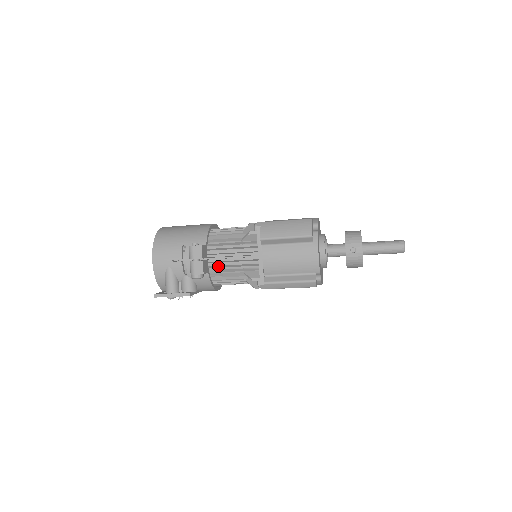
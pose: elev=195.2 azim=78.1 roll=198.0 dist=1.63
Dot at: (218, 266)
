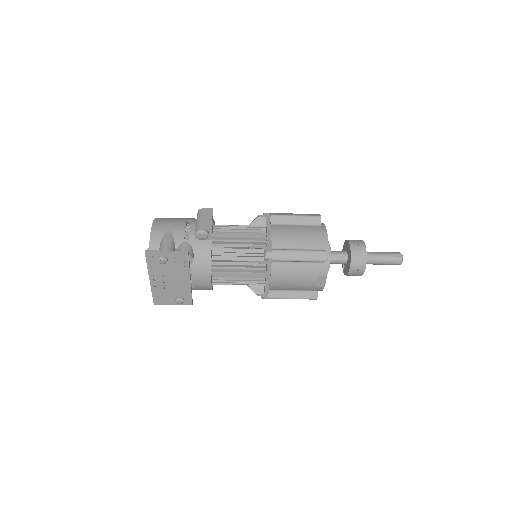
Dot at: (221, 241)
